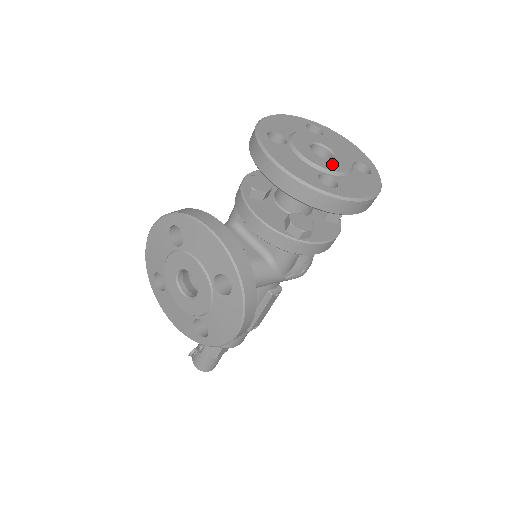
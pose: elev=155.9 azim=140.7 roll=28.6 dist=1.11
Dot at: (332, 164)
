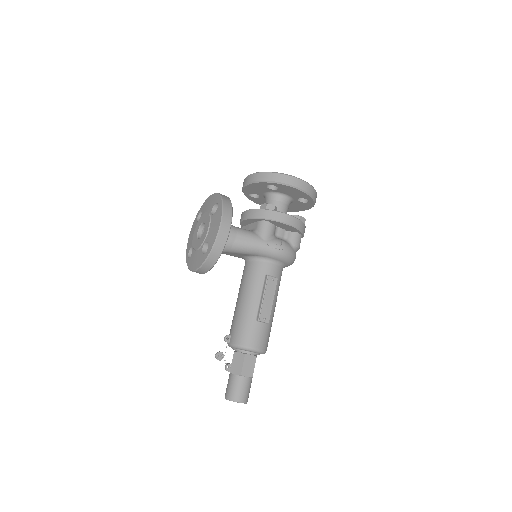
Dot at: occluded
